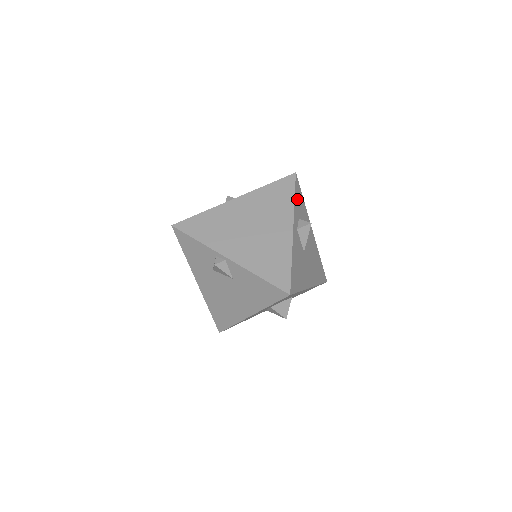
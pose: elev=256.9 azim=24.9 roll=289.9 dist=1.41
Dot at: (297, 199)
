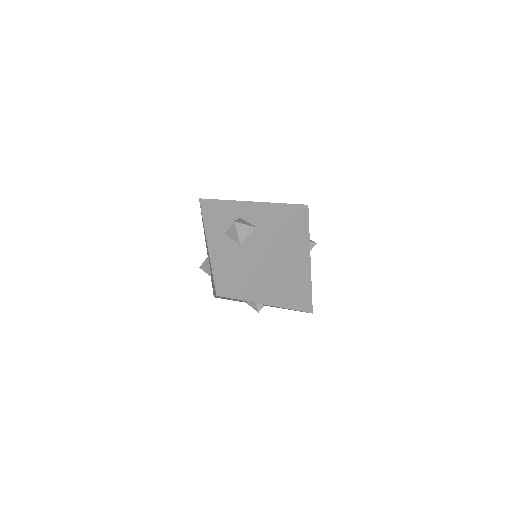
Dot at: occluded
